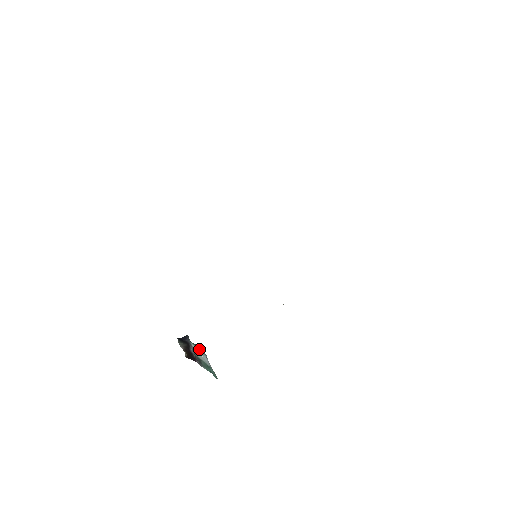
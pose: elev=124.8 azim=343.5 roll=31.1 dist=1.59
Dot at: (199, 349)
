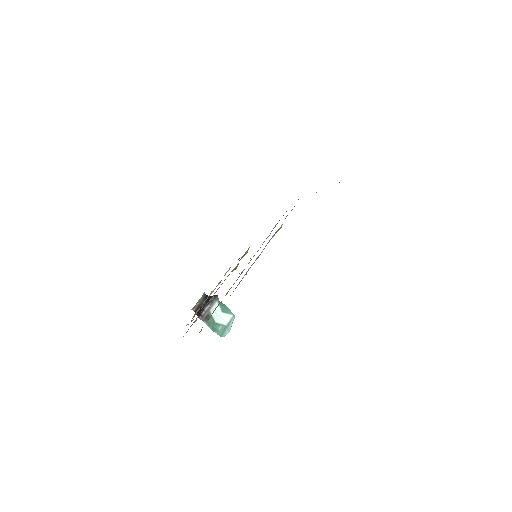
Dot at: (224, 309)
